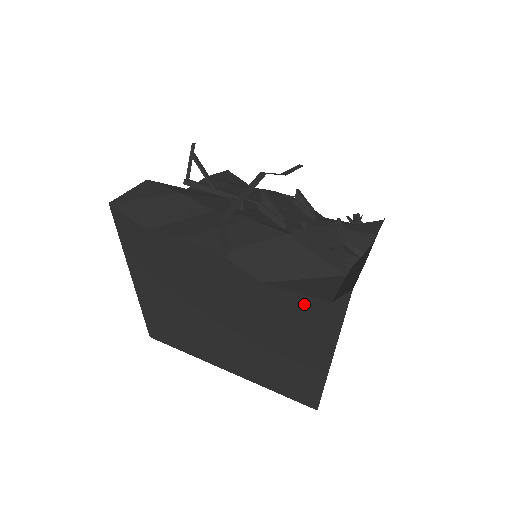
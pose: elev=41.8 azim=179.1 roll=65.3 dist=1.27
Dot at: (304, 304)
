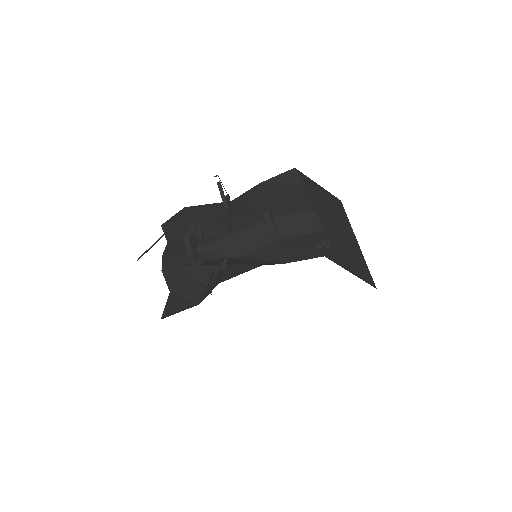
Dot at: occluded
